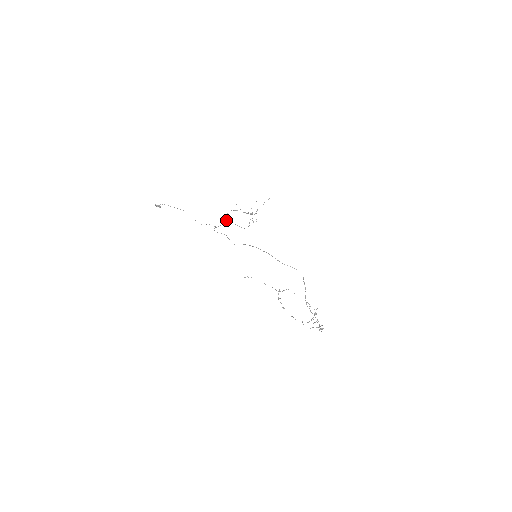
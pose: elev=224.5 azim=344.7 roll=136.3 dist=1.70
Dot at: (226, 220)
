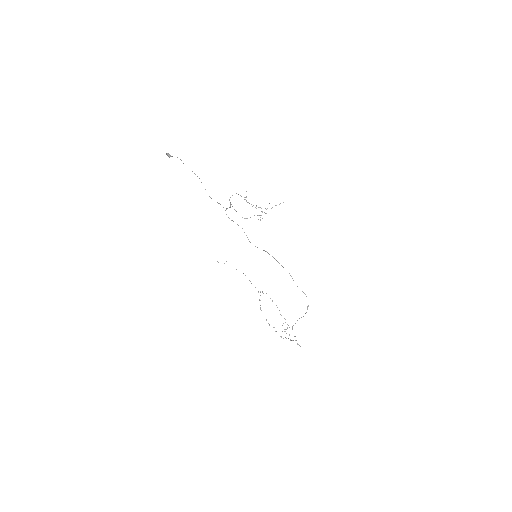
Dot at: (230, 202)
